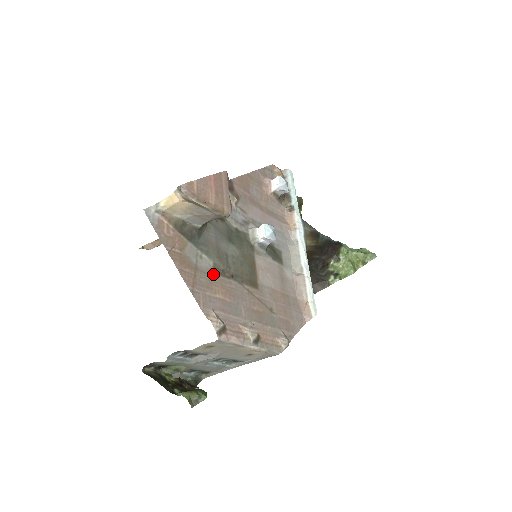
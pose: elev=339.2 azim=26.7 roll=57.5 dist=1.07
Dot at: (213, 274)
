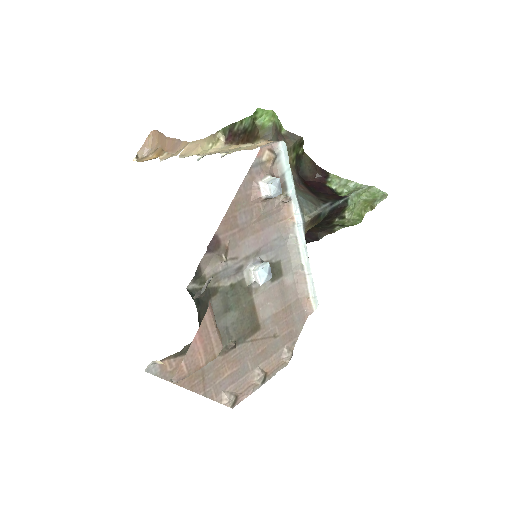
Dot at: (218, 360)
